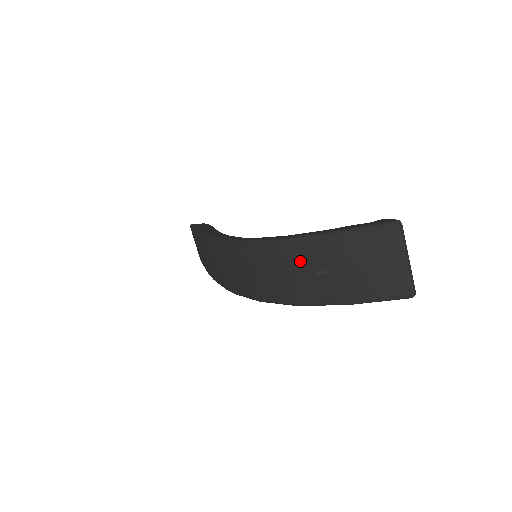
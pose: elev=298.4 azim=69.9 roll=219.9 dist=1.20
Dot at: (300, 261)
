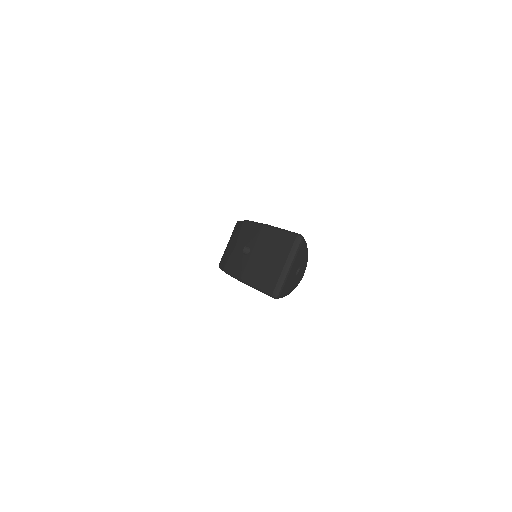
Dot at: (244, 238)
